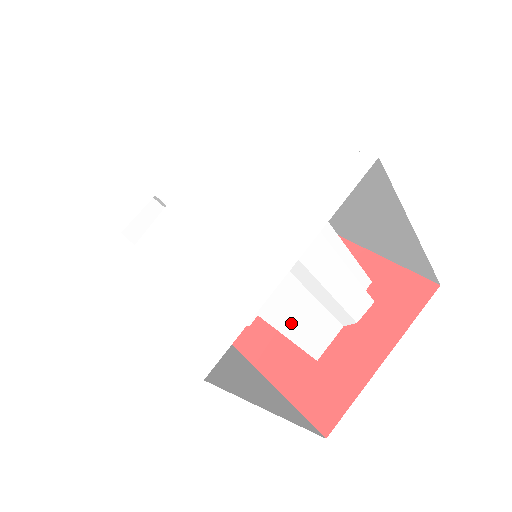
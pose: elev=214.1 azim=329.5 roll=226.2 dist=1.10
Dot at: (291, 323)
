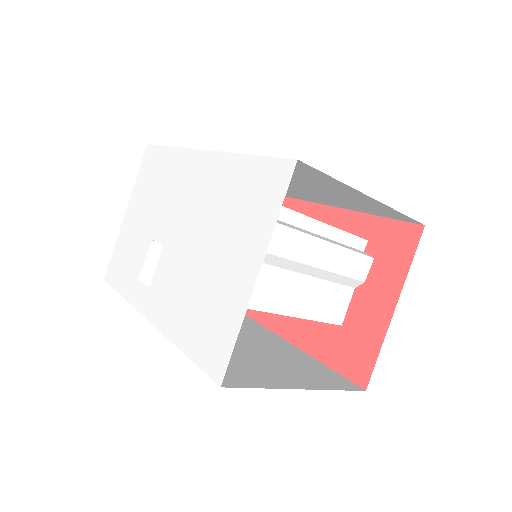
Dot at: (300, 306)
